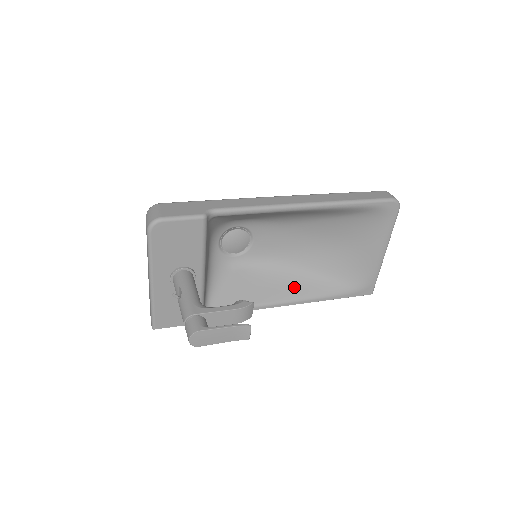
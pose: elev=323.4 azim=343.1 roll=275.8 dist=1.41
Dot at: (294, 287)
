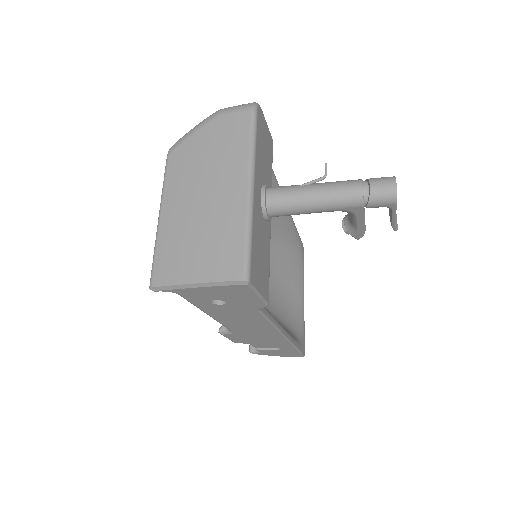
Dot at: occluded
